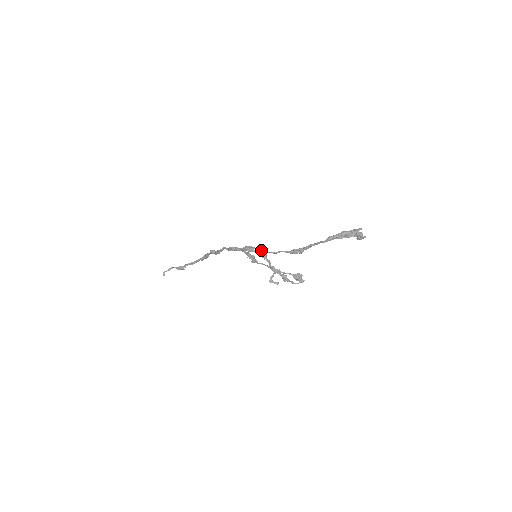
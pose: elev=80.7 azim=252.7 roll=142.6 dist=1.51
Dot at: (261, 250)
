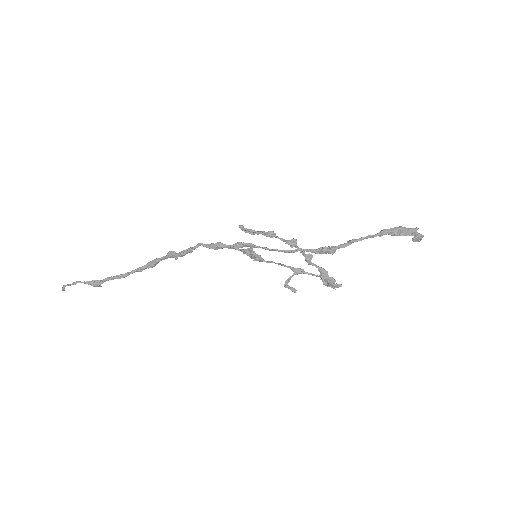
Dot at: occluded
